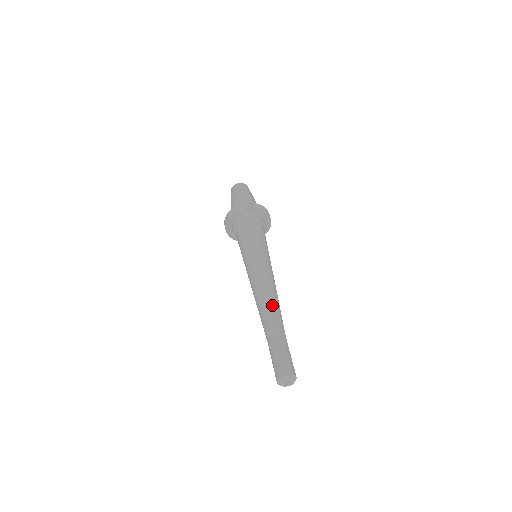
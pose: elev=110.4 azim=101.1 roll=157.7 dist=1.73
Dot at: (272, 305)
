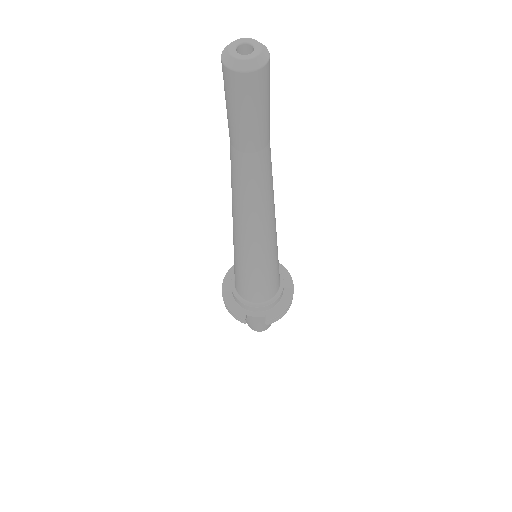
Dot at: occluded
